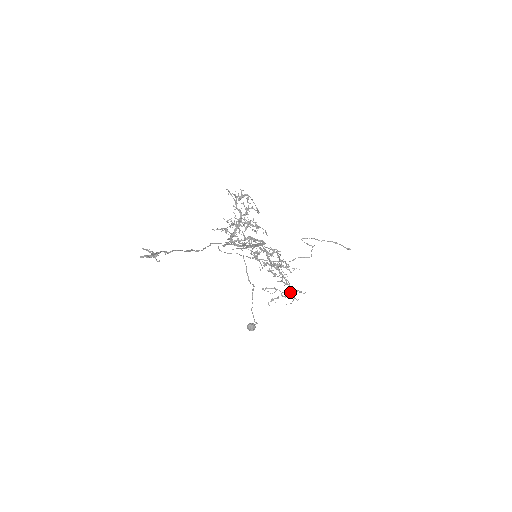
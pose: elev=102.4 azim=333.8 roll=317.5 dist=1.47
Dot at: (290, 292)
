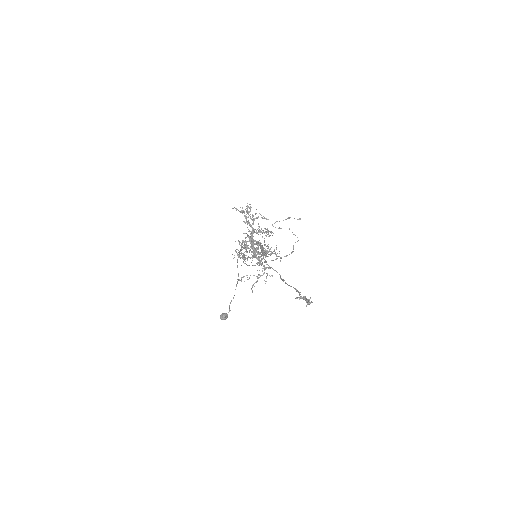
Dot at: (264, 273)
